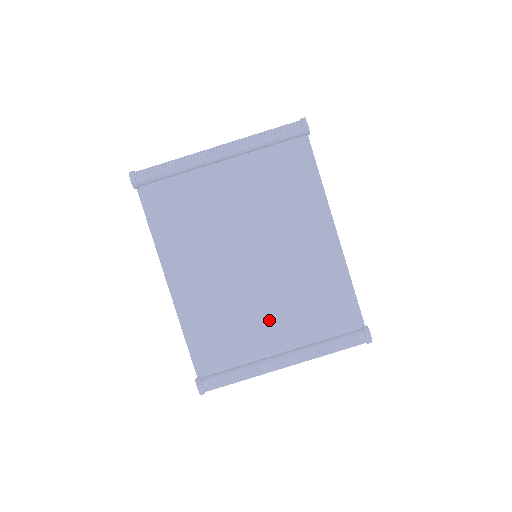
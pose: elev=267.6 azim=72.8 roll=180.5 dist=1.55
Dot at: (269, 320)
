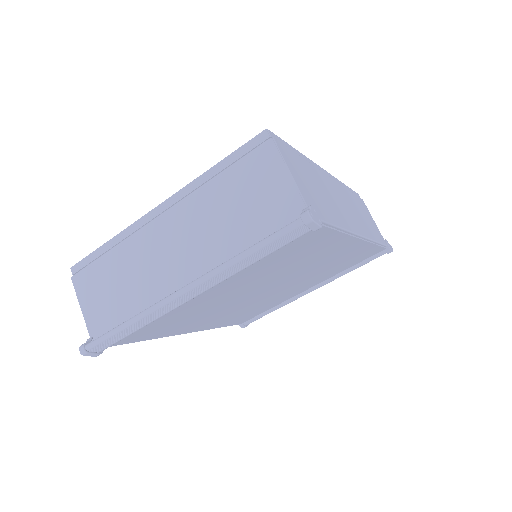
Dot at: (294, 290)
